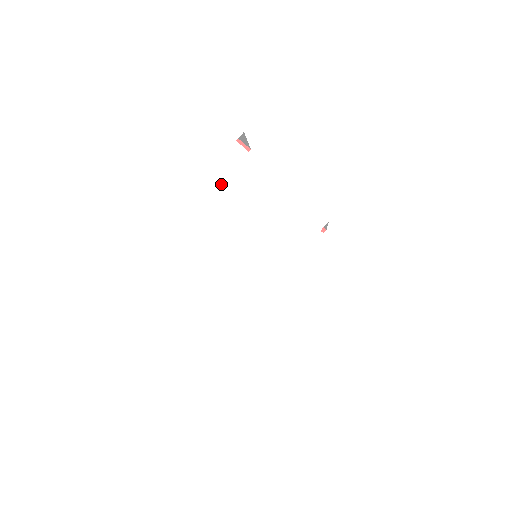
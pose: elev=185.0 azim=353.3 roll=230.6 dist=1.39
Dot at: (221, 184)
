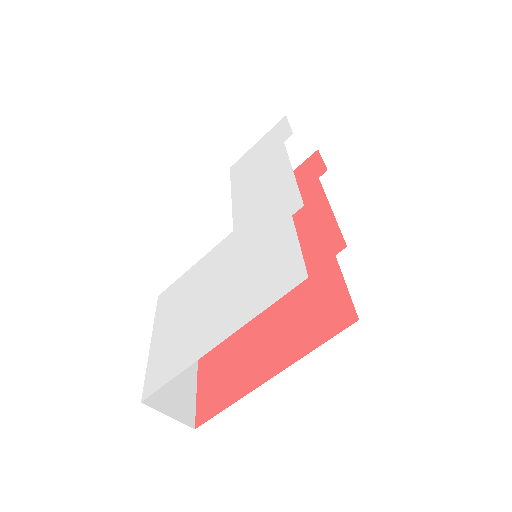
Dot at: (254, 179)
